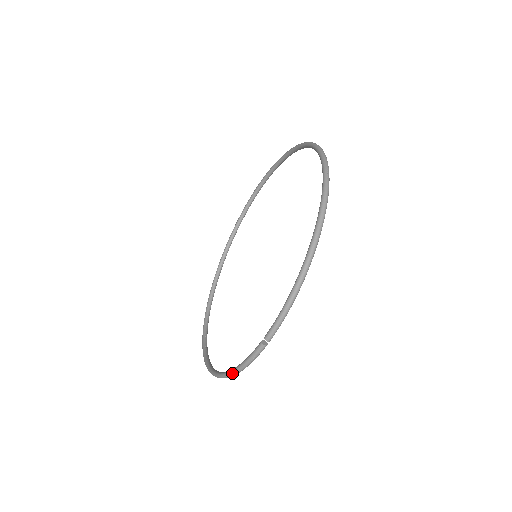
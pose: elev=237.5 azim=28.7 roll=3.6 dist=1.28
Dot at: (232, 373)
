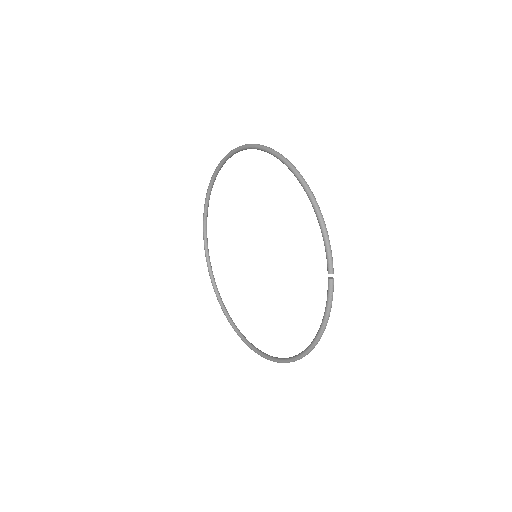
Dot at: (323, 328)
